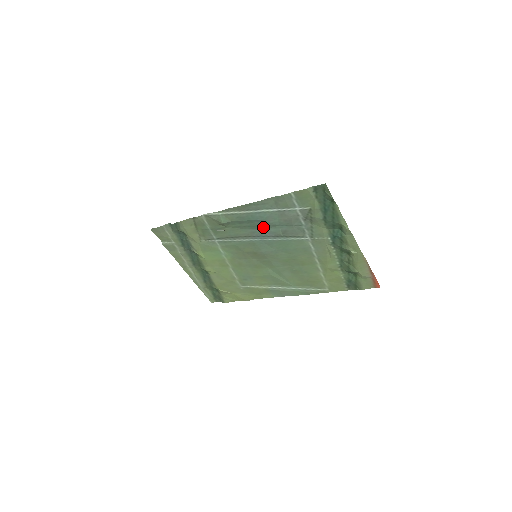
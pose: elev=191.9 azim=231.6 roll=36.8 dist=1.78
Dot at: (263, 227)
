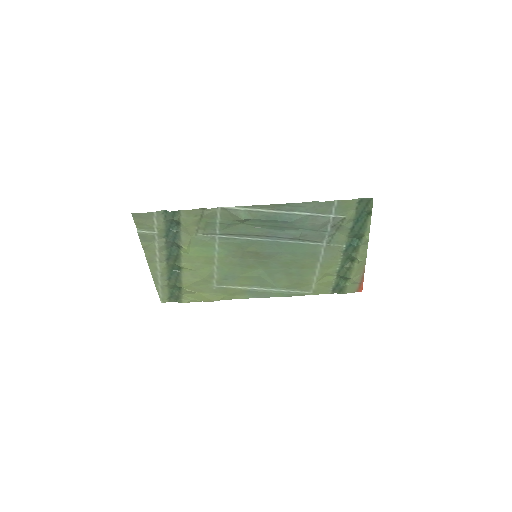
Dot at: (284, 228)
